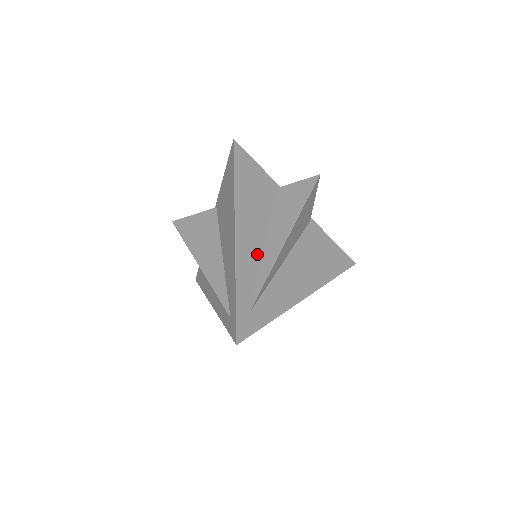
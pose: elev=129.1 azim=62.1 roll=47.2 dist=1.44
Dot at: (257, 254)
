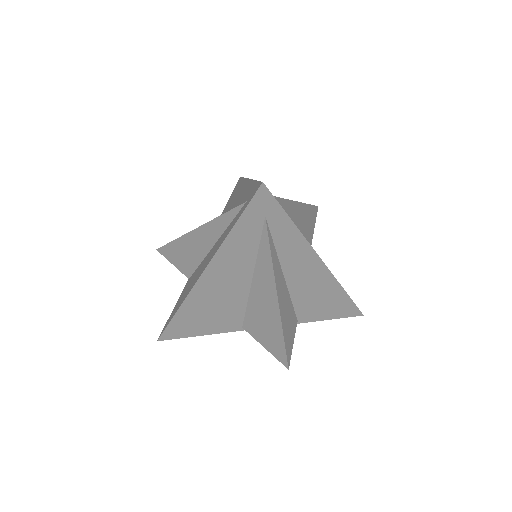
Dot at: occluded
